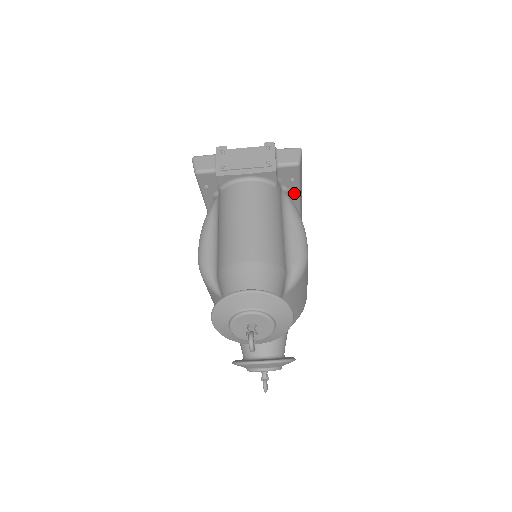
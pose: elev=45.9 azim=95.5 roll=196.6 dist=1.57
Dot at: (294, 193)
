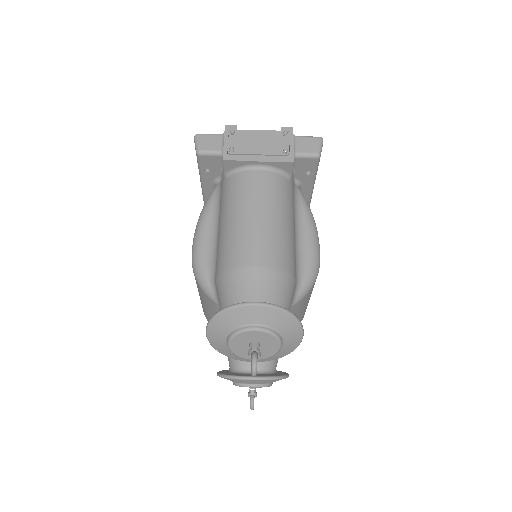
Dot at: (306, 188)
